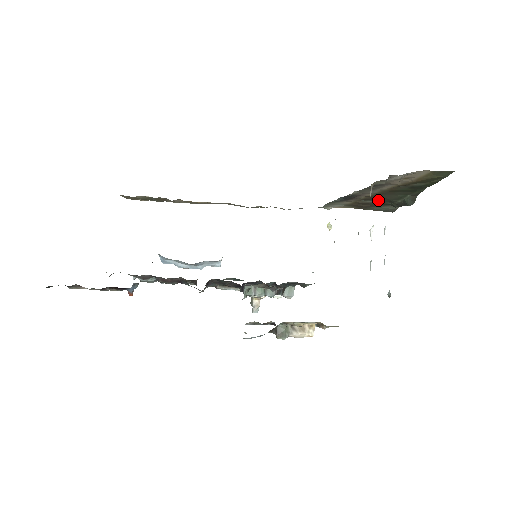
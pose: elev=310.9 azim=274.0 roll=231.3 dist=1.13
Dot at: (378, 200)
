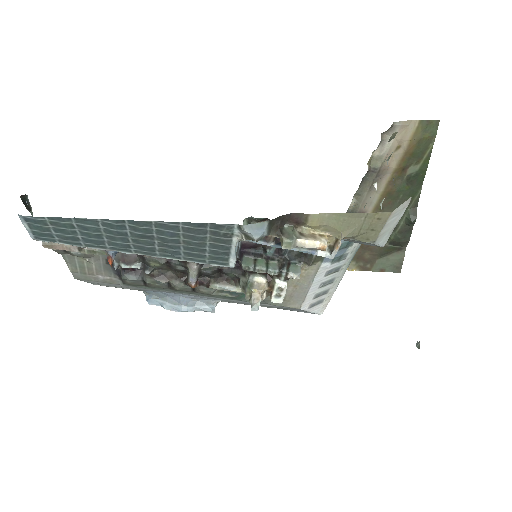
Dot at: occluded
